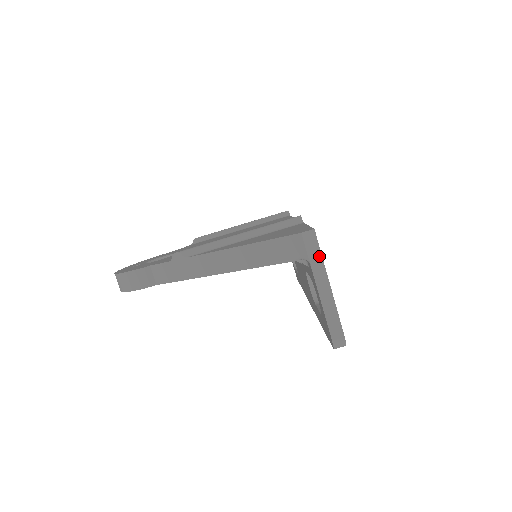
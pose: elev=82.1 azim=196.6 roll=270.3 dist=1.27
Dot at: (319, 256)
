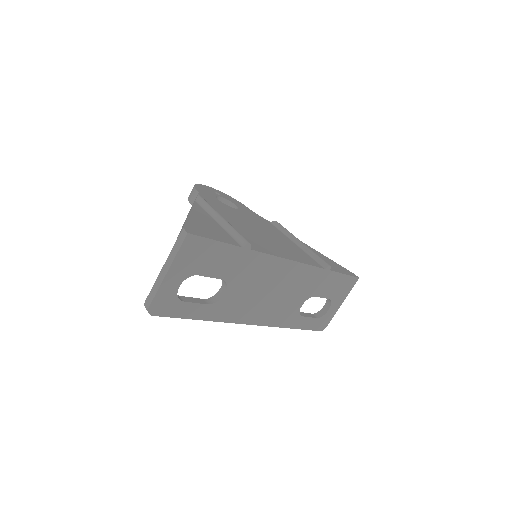
Dot at: (177, 250)
